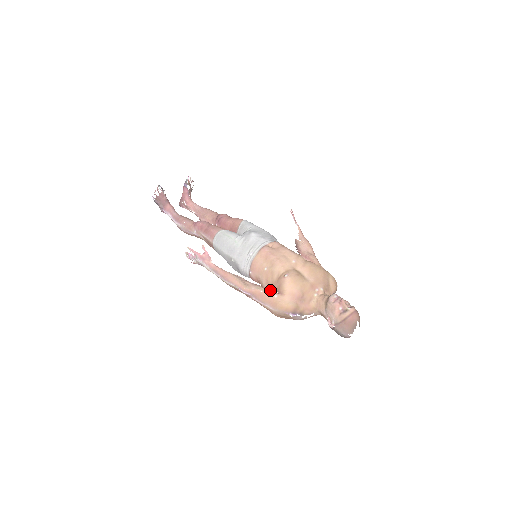
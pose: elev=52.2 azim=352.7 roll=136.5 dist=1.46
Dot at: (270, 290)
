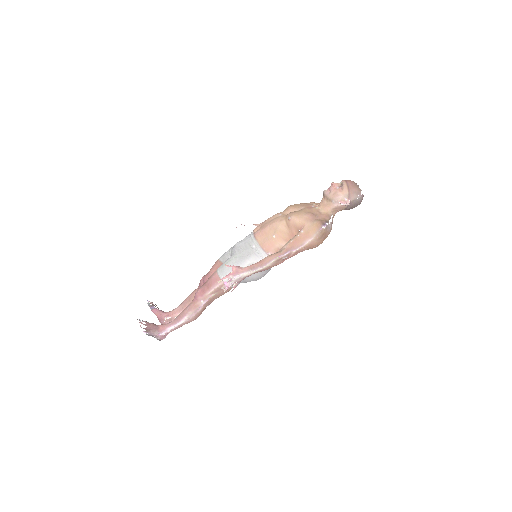
Dot at: occluded
